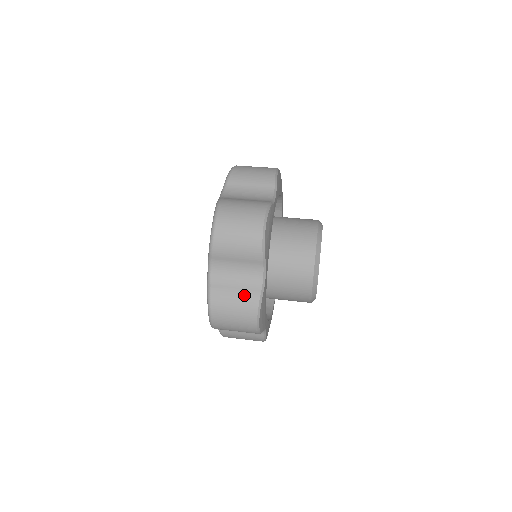
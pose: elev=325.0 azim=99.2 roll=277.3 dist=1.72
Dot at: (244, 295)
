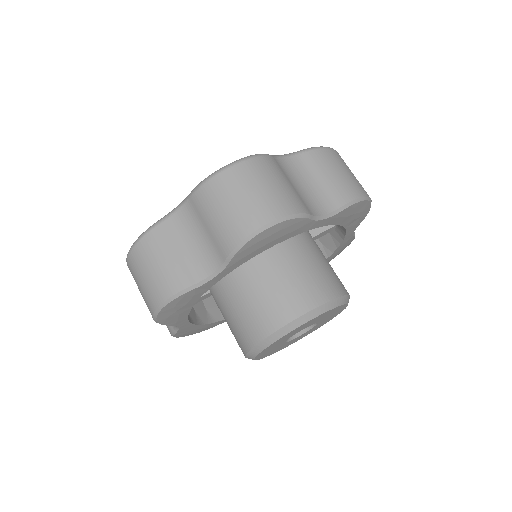
Dot at: occluded
